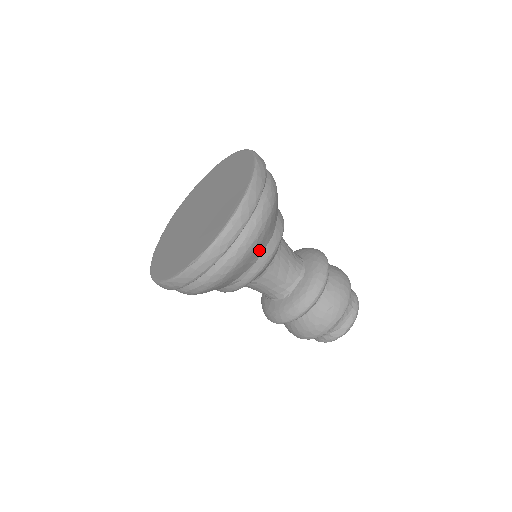
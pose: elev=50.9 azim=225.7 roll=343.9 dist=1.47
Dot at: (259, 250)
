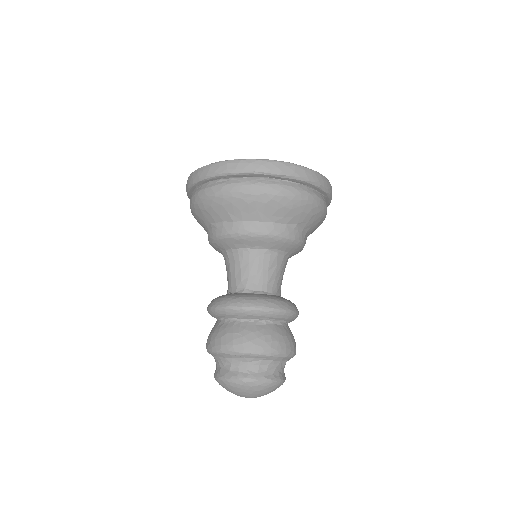
Dot at: (242, 212)
